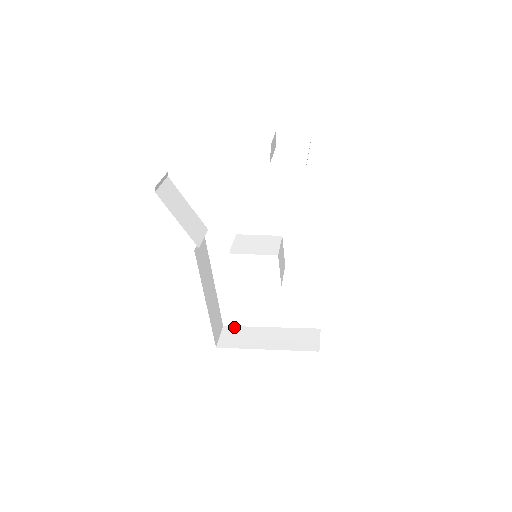
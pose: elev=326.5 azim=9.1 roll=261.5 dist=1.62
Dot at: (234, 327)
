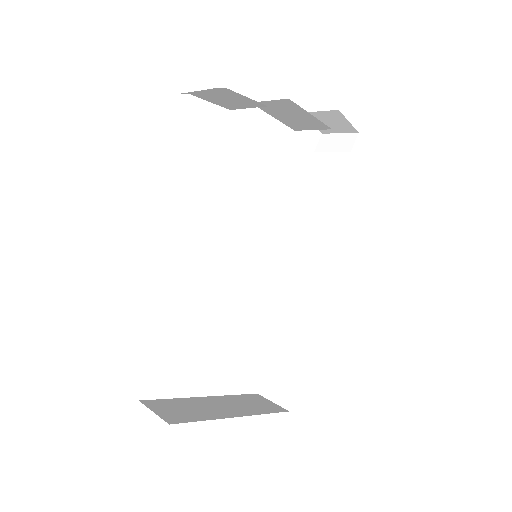
Dot at: (158, 400)
